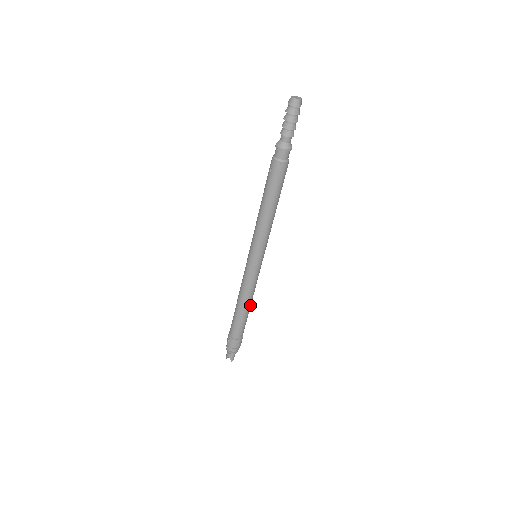
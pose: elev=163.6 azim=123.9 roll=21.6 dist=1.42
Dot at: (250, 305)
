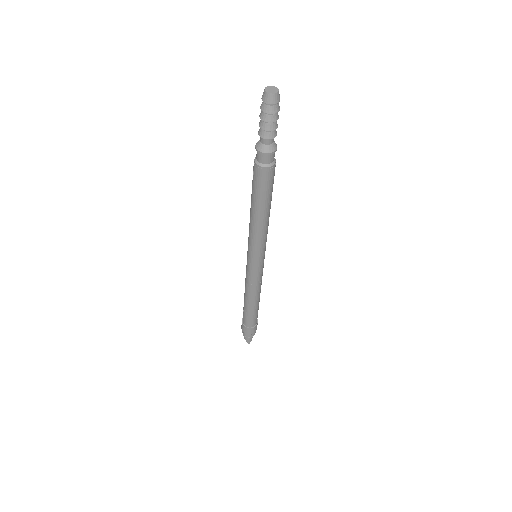
Dot at: (257, 300)
